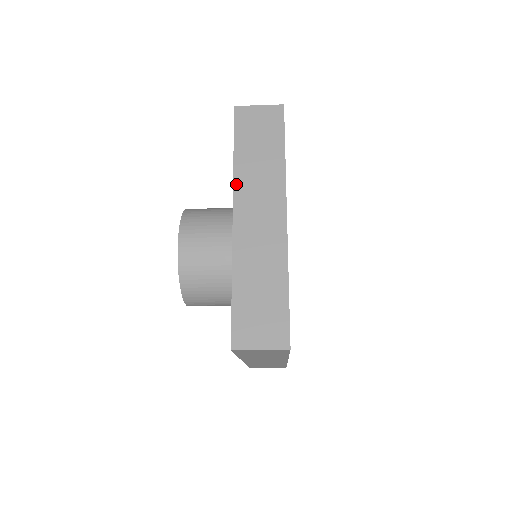
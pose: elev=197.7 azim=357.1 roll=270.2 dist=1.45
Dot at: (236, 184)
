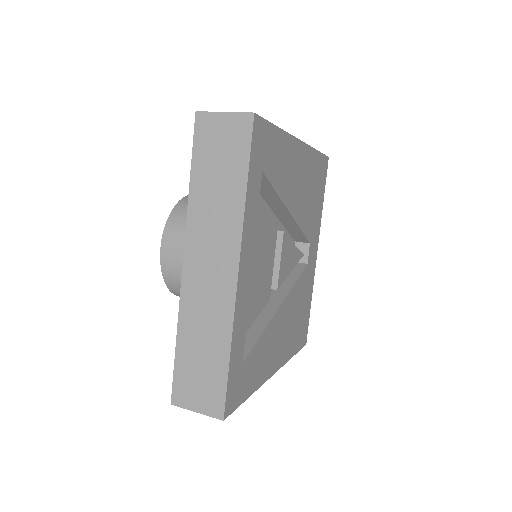
Dot at: (189, 223)
